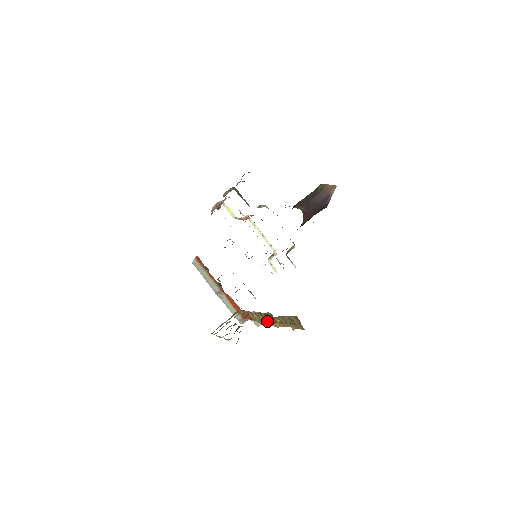
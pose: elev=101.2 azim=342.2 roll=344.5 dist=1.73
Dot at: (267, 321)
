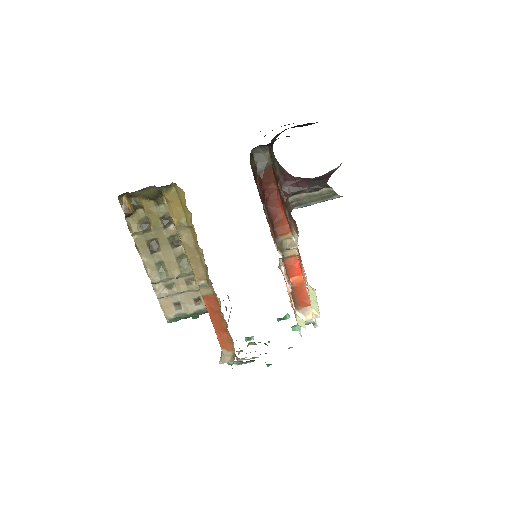
Dot at: (179, 235)
